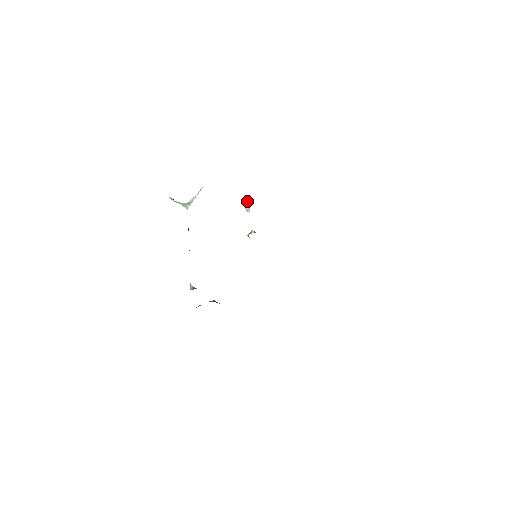
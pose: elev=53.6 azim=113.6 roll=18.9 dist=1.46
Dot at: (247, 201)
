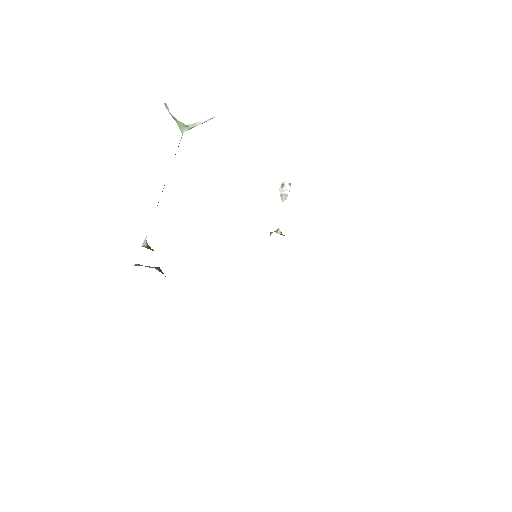
Dot at: (287, 184)
